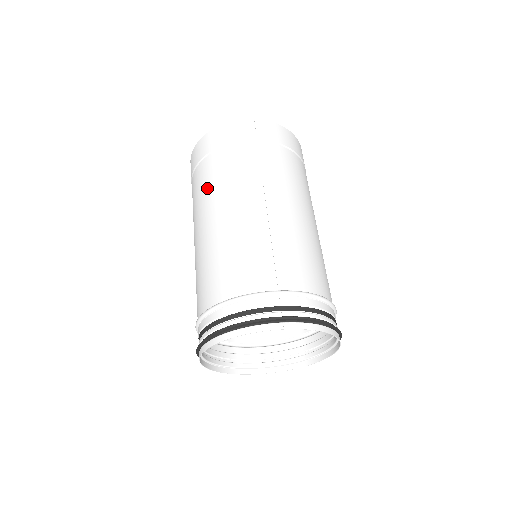
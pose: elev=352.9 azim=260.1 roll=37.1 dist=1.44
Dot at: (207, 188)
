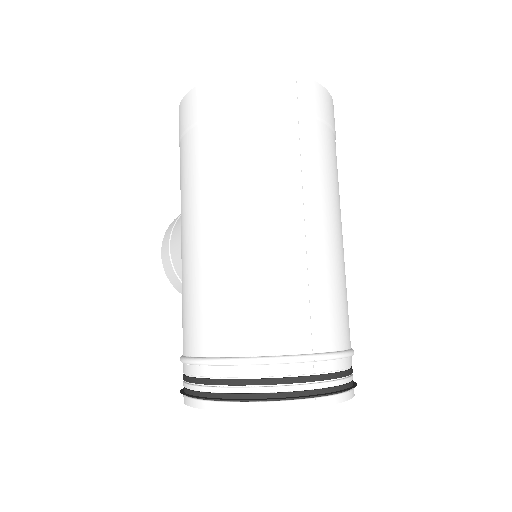
Dot at: (219, 171)
